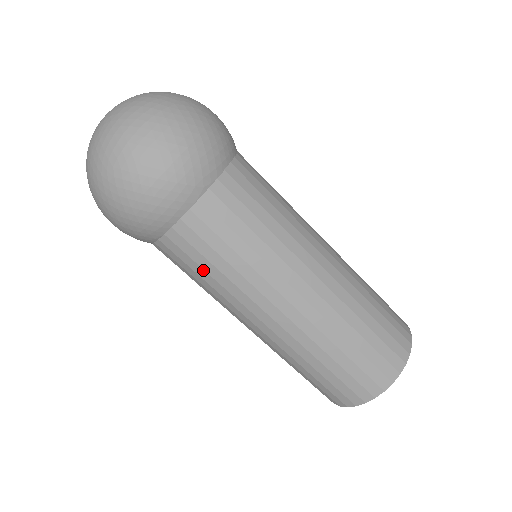
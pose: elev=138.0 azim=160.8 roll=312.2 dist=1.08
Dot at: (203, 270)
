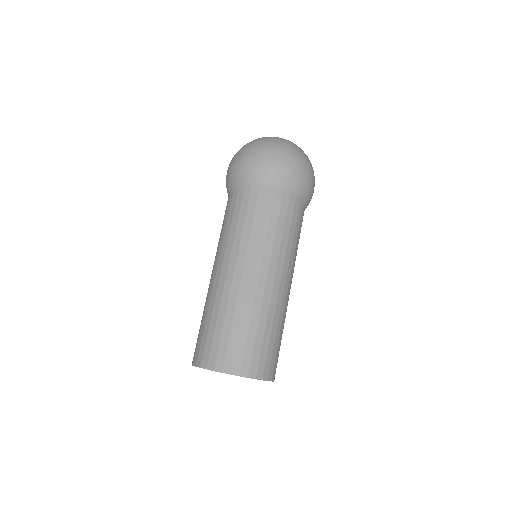
Dot at: (276, 224)
